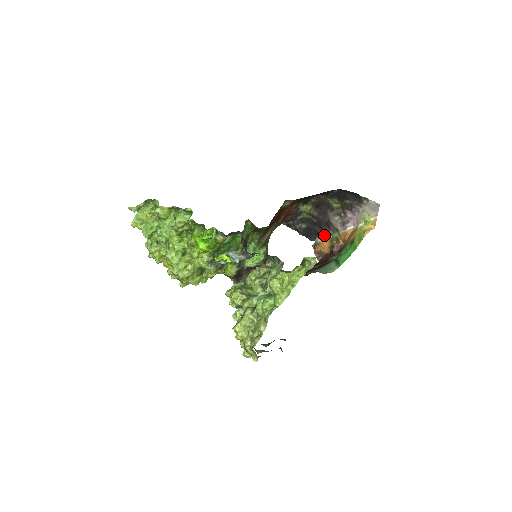
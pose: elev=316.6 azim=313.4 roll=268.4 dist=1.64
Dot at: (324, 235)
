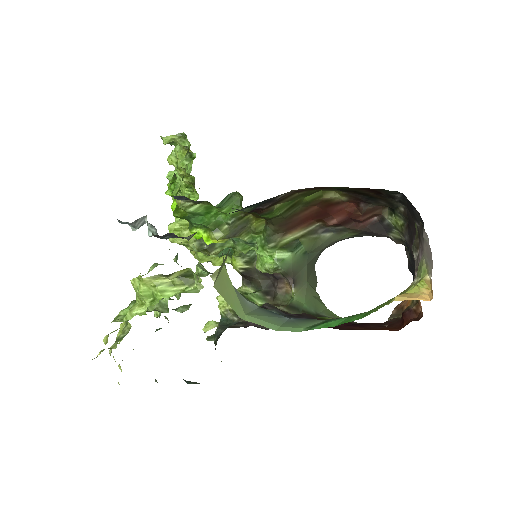
Dot at: occluded
